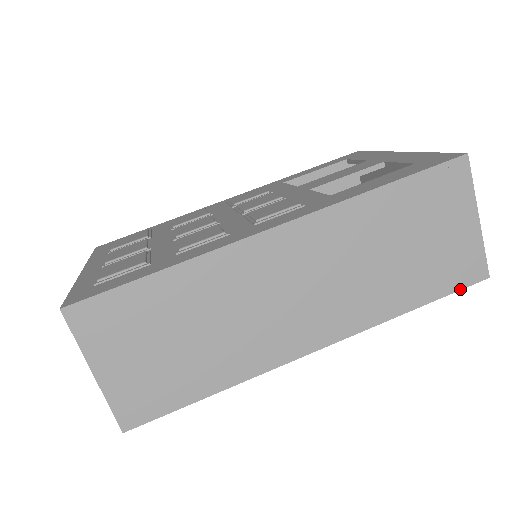
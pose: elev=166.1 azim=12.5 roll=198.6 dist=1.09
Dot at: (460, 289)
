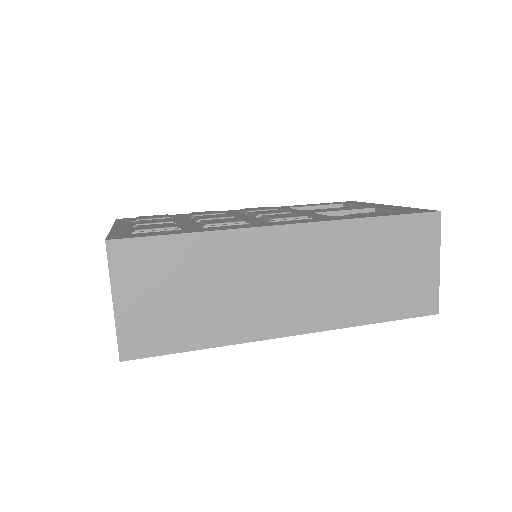
Dot at: (415, 317)
